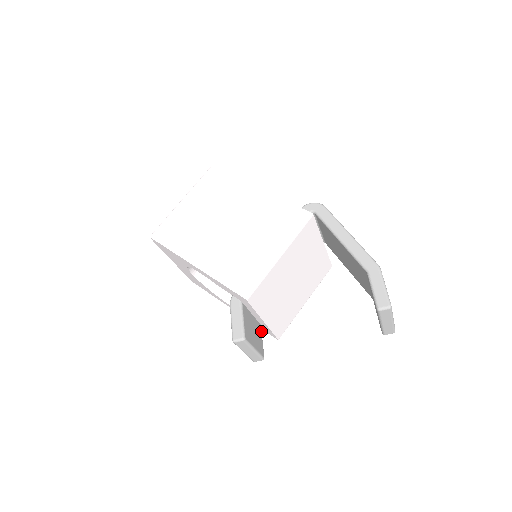
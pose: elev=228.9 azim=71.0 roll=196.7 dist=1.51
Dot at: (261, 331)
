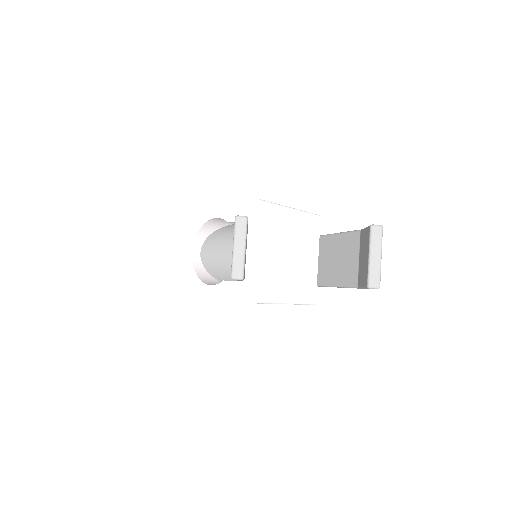
Dot at: occluded
